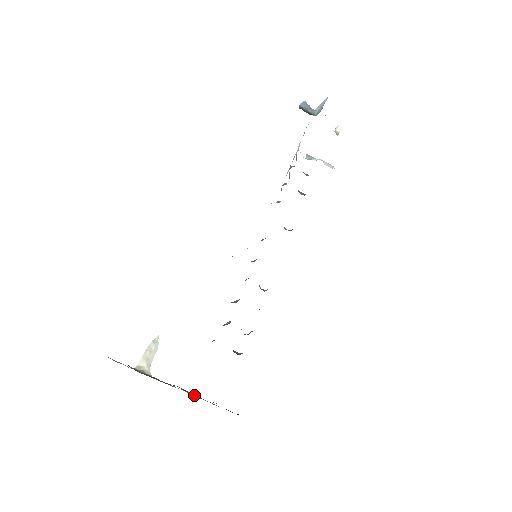
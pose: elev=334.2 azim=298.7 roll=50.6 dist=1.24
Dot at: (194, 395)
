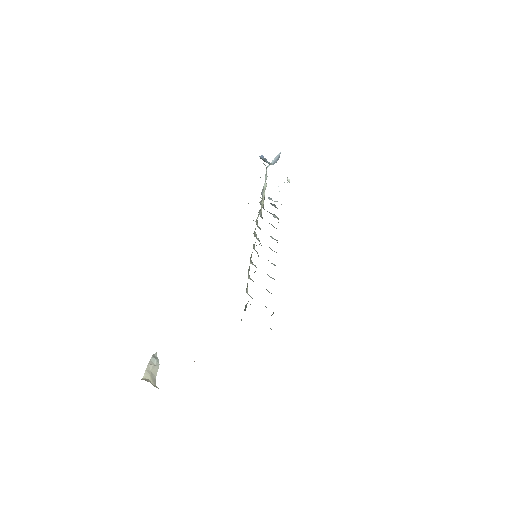
Dot at: occluded
